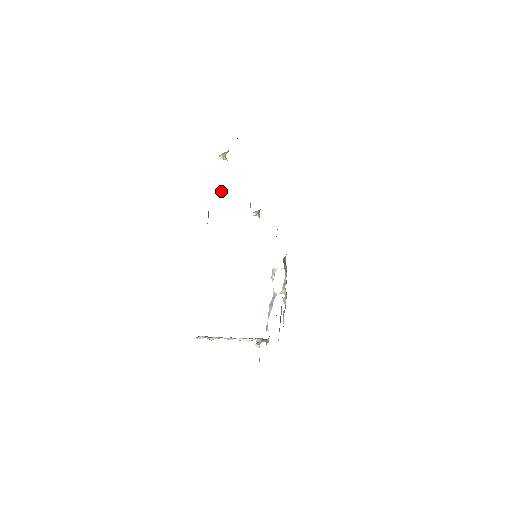
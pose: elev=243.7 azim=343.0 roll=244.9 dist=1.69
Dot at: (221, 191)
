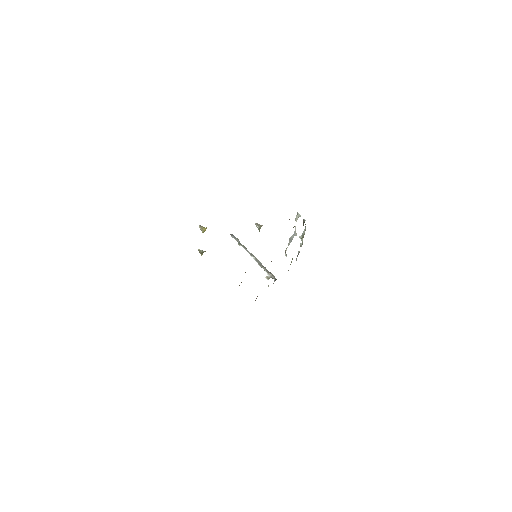
Dot at: occluded
